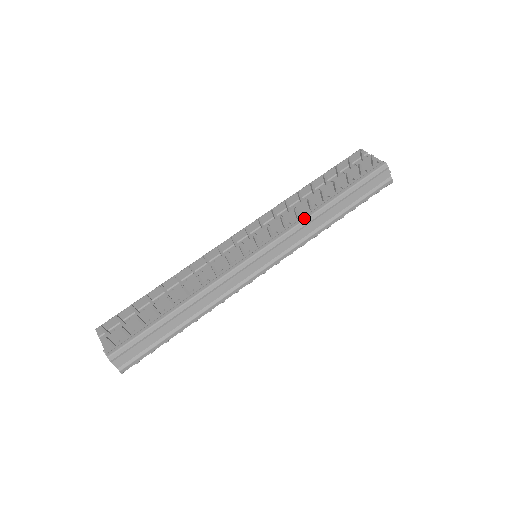
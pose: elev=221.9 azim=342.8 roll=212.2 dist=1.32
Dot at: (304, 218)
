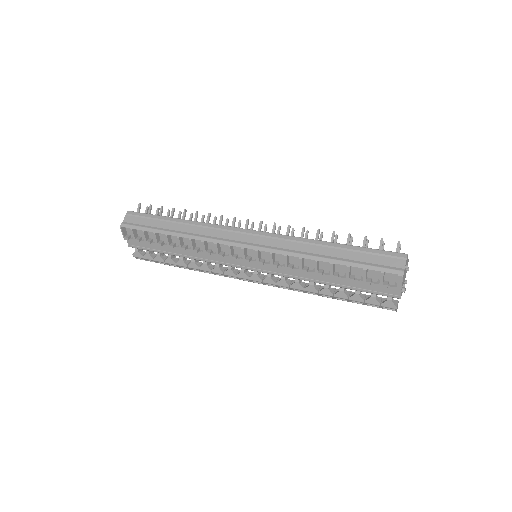
Dot at: (303, 238)
